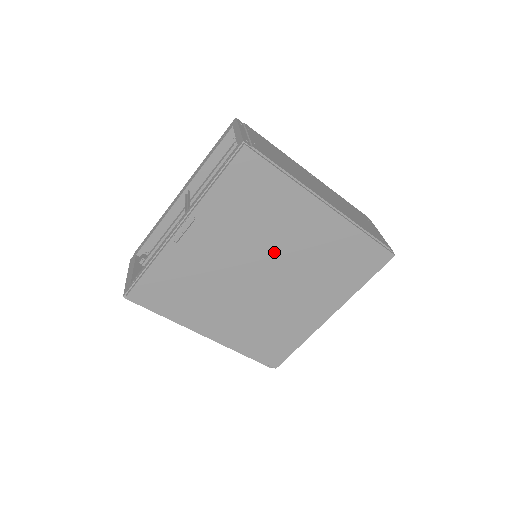
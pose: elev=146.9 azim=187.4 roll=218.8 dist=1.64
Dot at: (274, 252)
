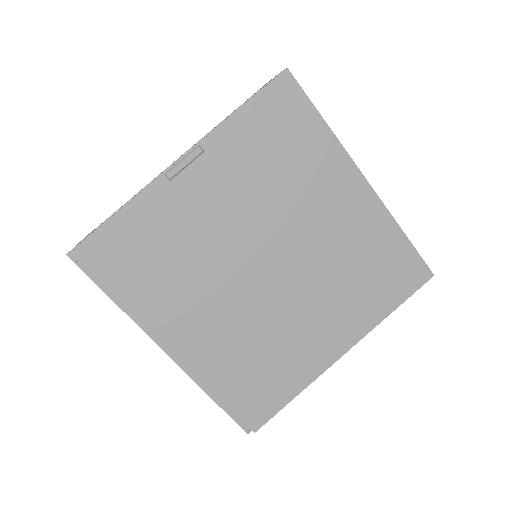
Dot at: (291, 231)
